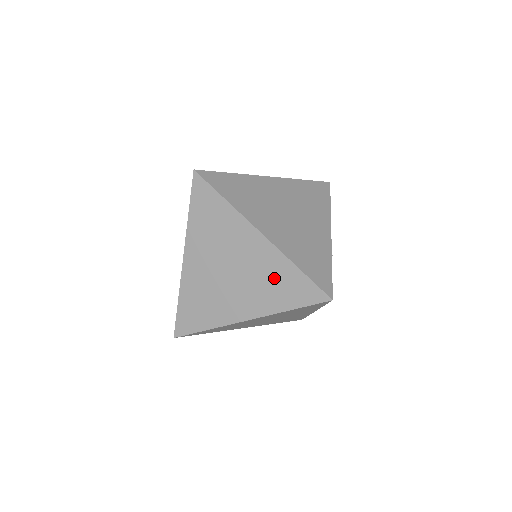
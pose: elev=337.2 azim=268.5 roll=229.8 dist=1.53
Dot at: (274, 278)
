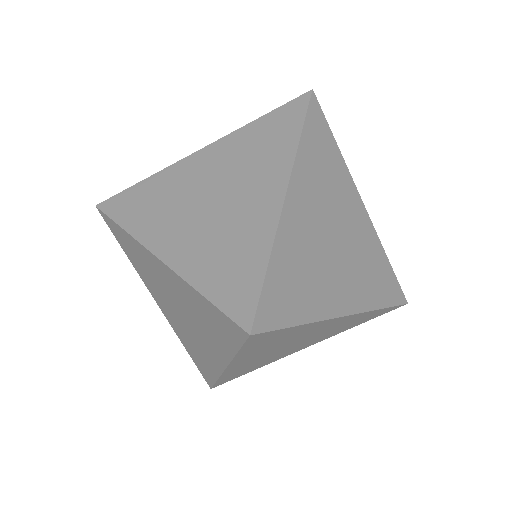
Dot at: (349, 324)
